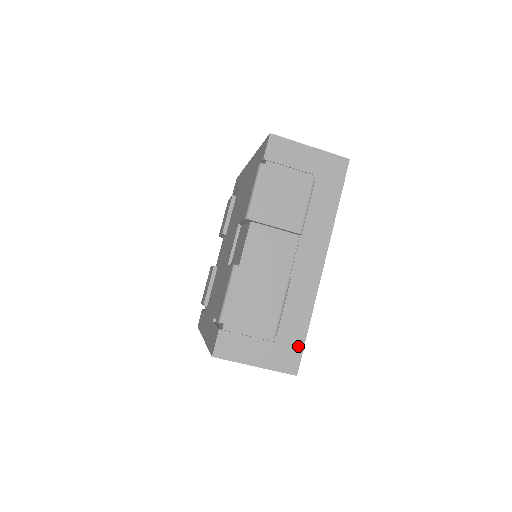
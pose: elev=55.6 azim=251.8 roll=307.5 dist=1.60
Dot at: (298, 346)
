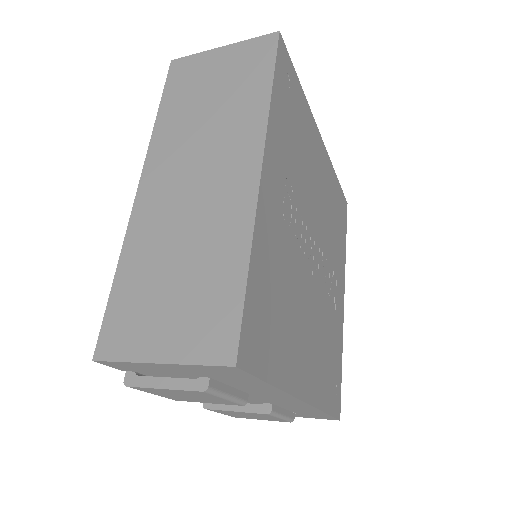
Dot at: (325, 416)
